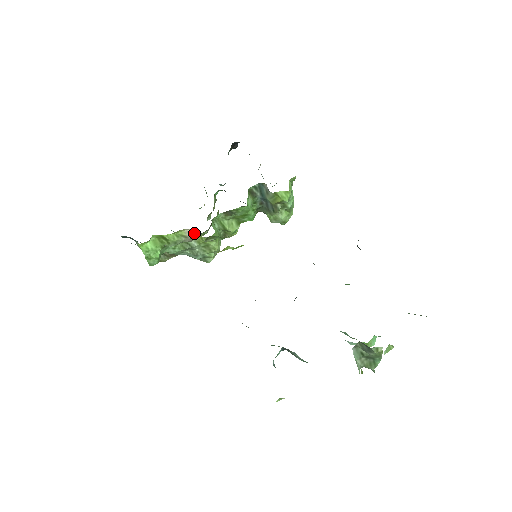
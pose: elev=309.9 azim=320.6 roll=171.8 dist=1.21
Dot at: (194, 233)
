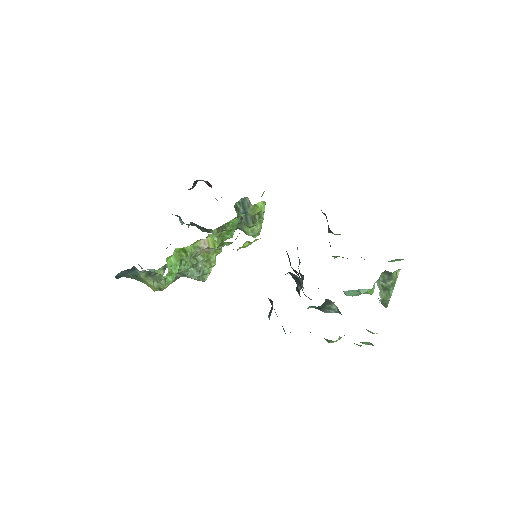
Dot at: (206, 243)
